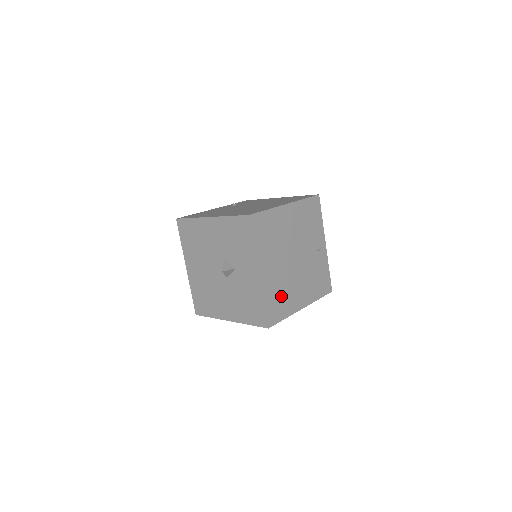
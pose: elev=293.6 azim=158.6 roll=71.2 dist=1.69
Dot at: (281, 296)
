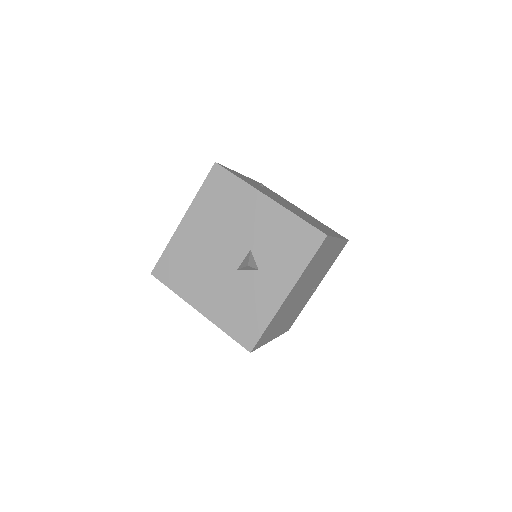
Dot at: (276, 323)
